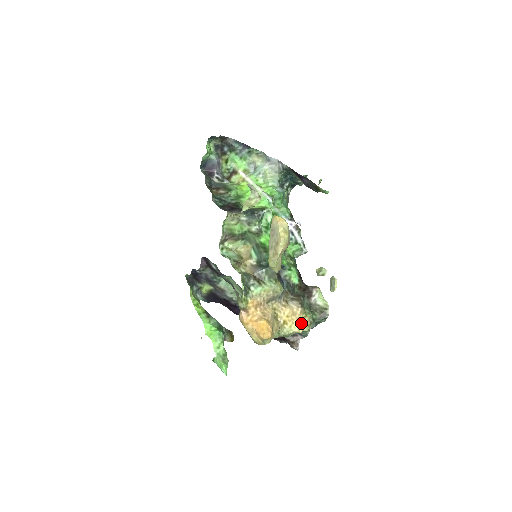
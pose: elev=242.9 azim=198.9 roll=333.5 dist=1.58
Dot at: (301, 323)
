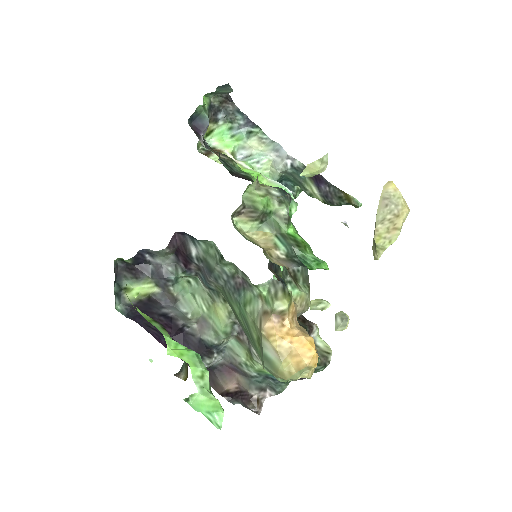
Dot at: occluded
